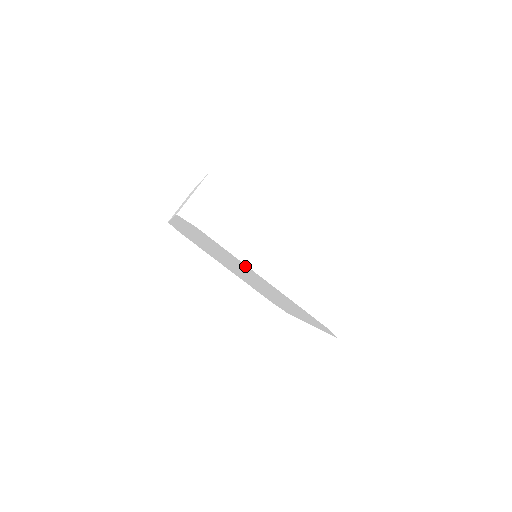
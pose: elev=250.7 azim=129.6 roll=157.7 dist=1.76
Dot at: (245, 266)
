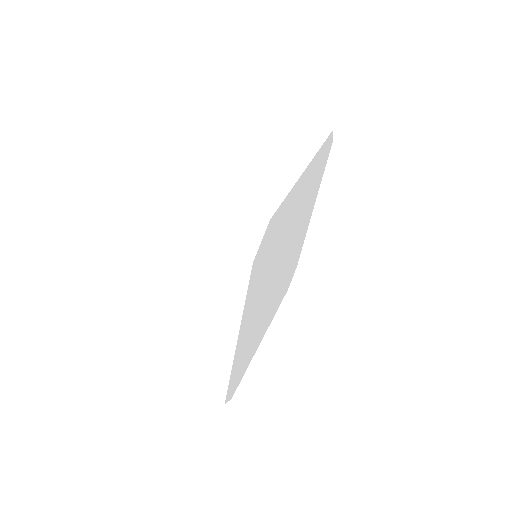
Dot at: occluded
